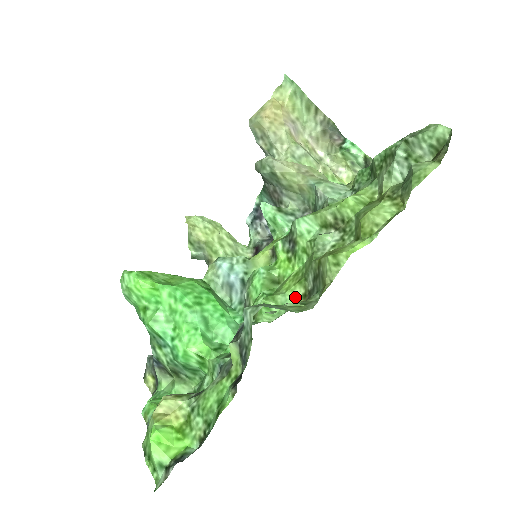
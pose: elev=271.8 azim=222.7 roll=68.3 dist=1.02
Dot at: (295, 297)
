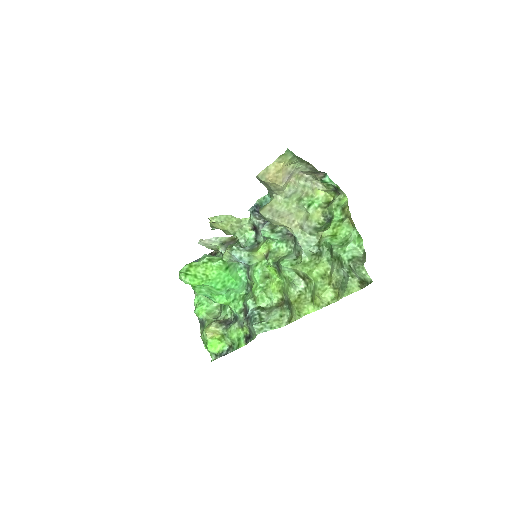
Dot at: (277, 298)
